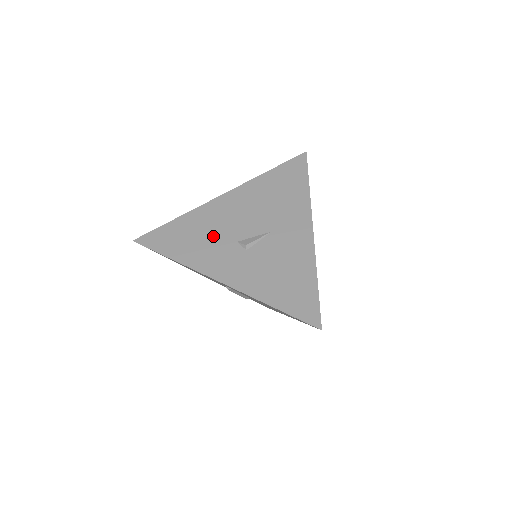
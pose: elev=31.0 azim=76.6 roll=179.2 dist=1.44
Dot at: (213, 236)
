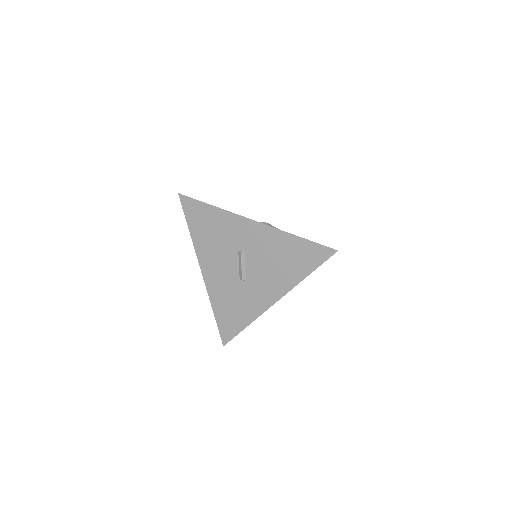
Dot at: occluded
